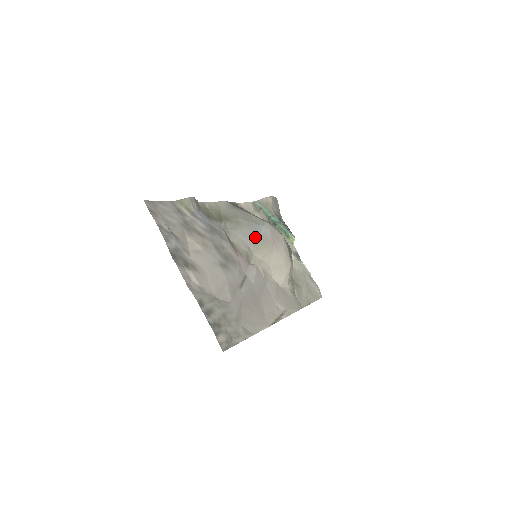
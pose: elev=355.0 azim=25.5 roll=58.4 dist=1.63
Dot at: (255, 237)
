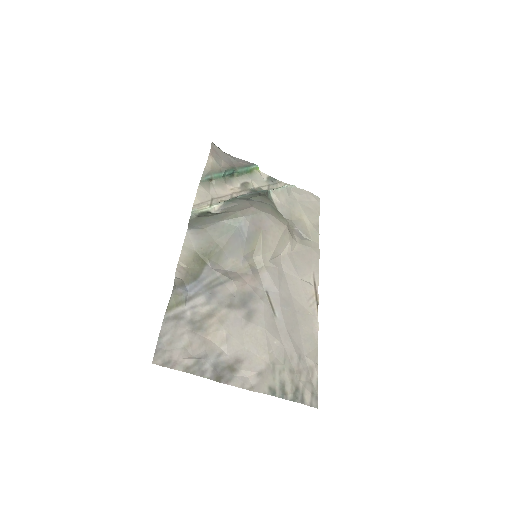
Dot at: (243, 243)
